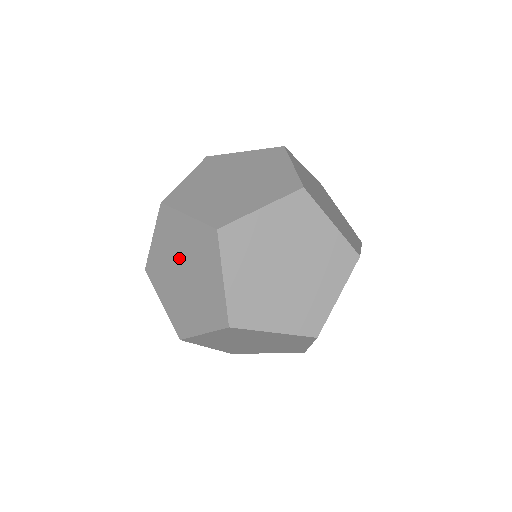
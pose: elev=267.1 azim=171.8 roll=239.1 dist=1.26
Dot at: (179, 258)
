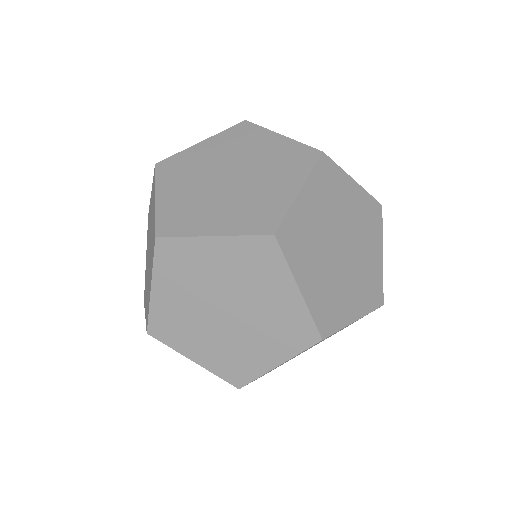
Dot at: (237, 297)
